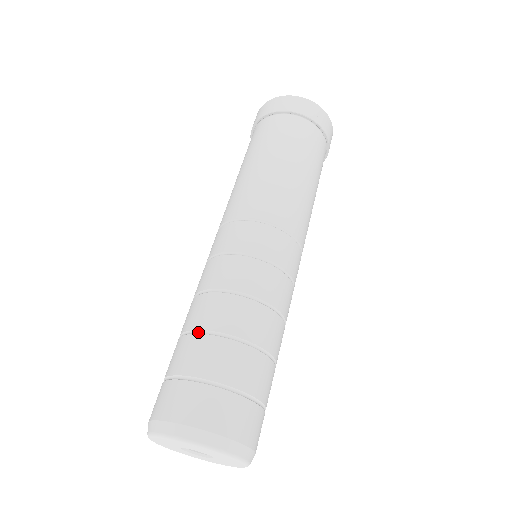
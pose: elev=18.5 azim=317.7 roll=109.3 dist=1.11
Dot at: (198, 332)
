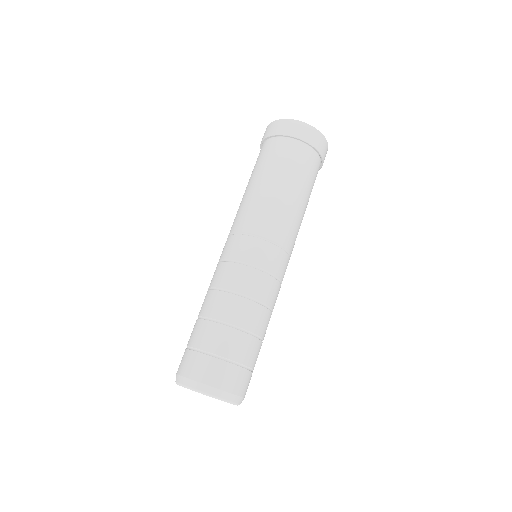
Dot at: (215, 321)
